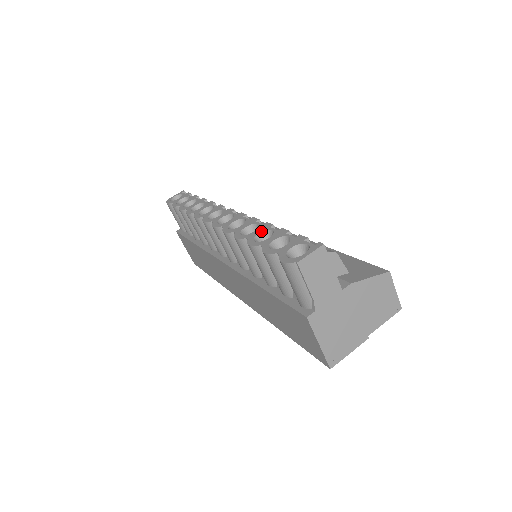
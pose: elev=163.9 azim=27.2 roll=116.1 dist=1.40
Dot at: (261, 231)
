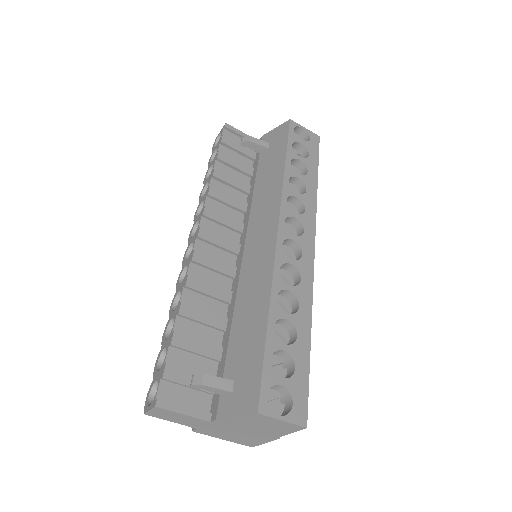
Dot at: (173, 317)
